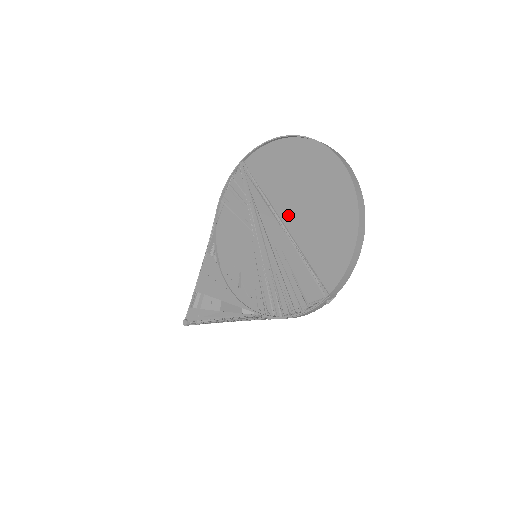
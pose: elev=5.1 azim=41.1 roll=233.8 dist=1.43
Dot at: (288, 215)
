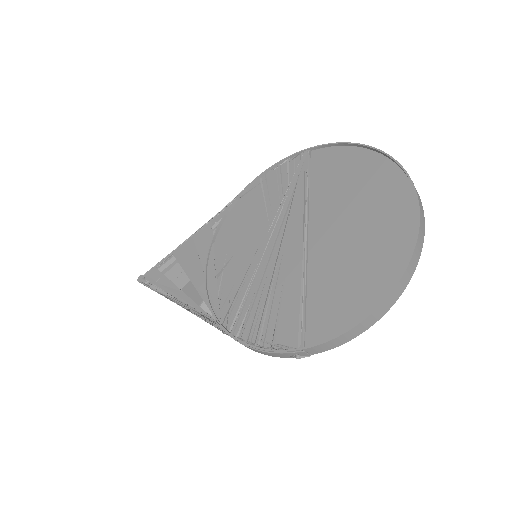
Dot at: (319, 233)
